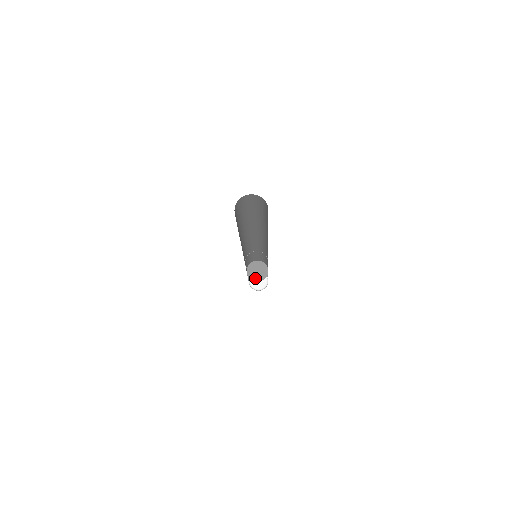
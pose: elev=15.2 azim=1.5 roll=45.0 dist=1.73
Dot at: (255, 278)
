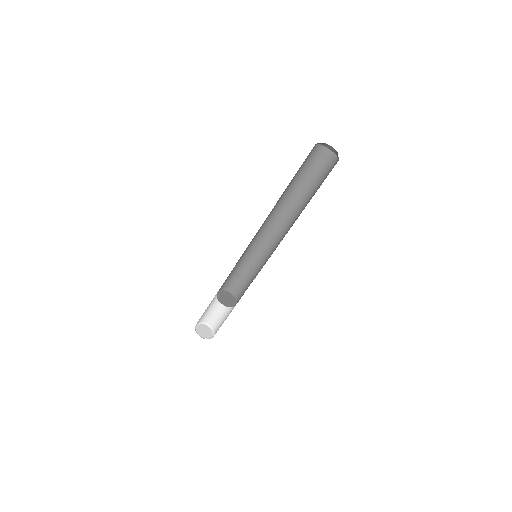
Dot at: (227, 304)
